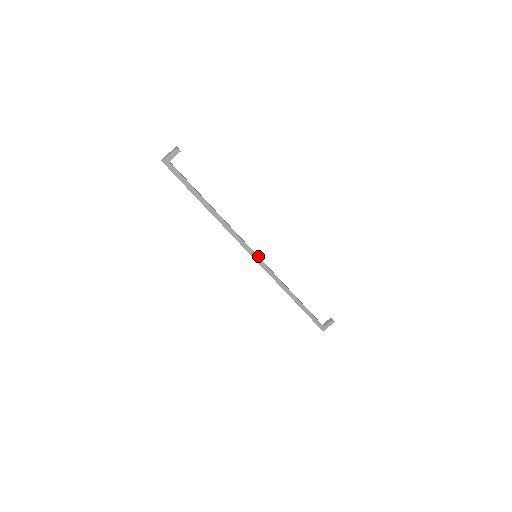
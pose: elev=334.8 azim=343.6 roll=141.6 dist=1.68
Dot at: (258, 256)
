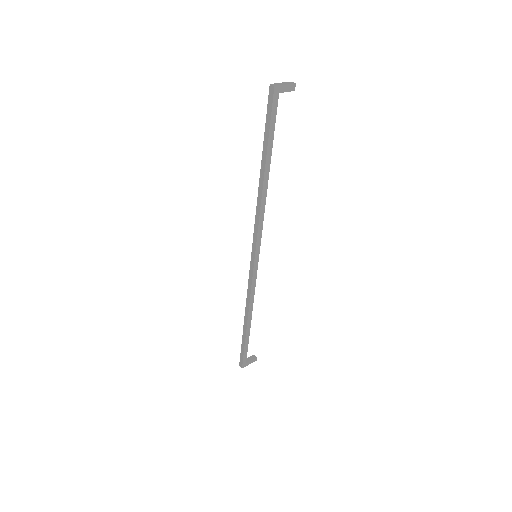
Dot at: occluded
